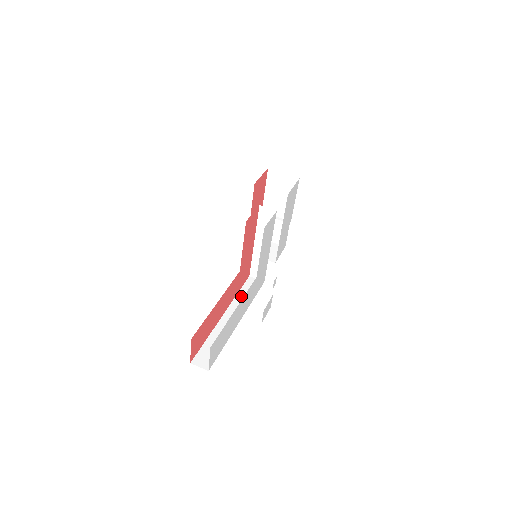
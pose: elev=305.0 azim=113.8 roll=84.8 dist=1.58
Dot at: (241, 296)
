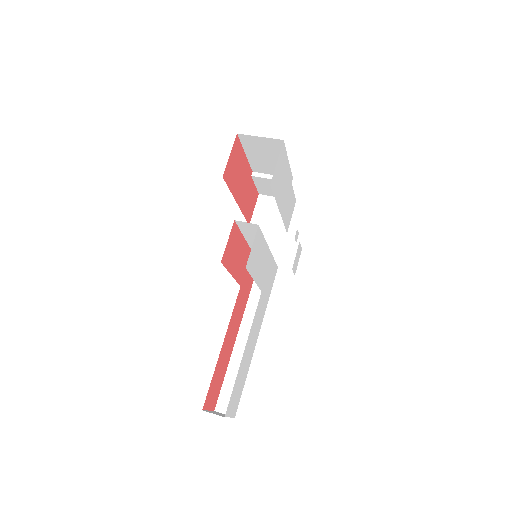
Dot at: (254, 299)
